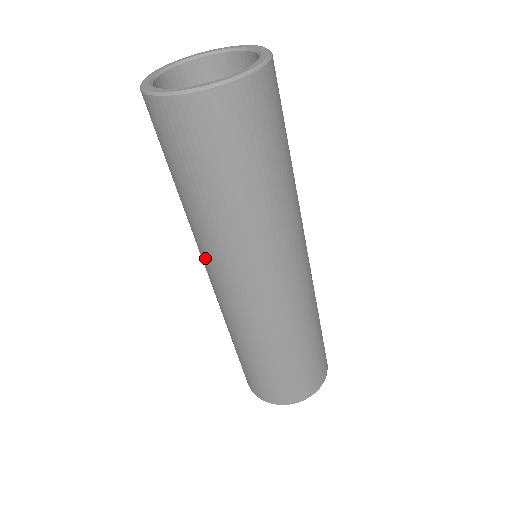
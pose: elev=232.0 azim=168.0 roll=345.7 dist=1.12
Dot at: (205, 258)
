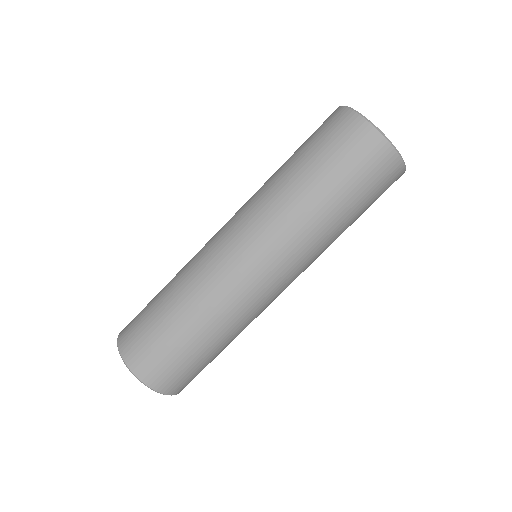
Dot at: occluded
